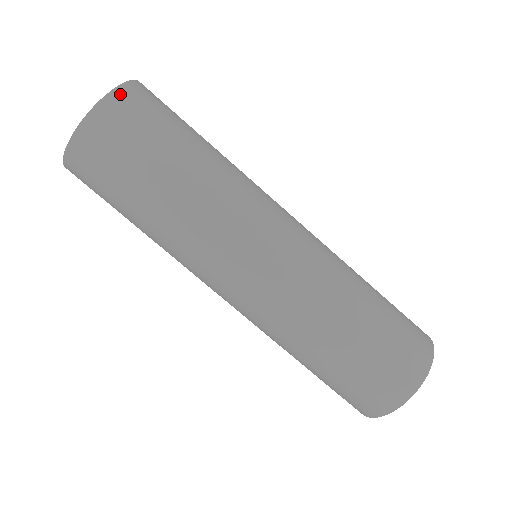
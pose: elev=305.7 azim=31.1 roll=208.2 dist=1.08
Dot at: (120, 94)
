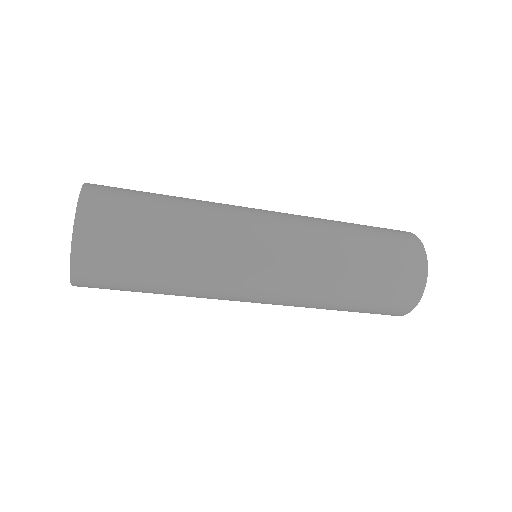
Dot at: (82, 222)
